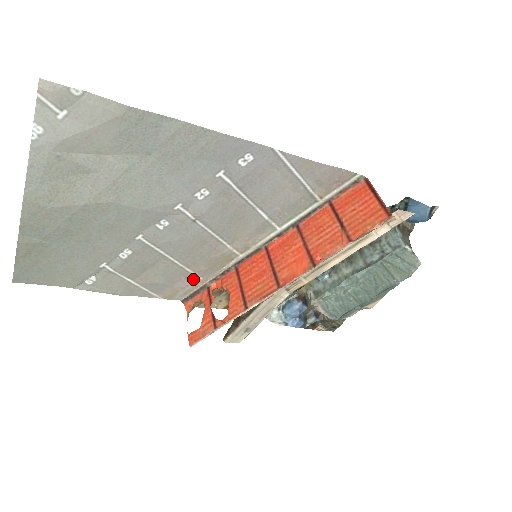
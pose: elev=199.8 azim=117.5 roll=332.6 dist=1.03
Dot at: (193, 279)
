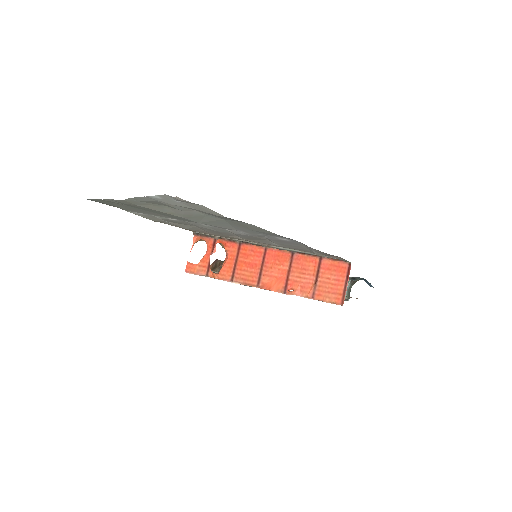
Dot at: (208, 233)
